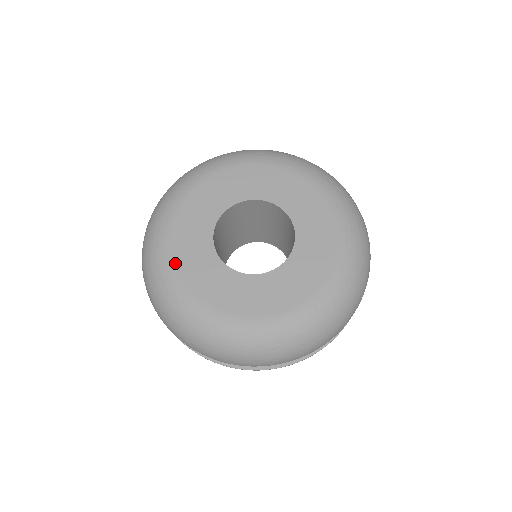
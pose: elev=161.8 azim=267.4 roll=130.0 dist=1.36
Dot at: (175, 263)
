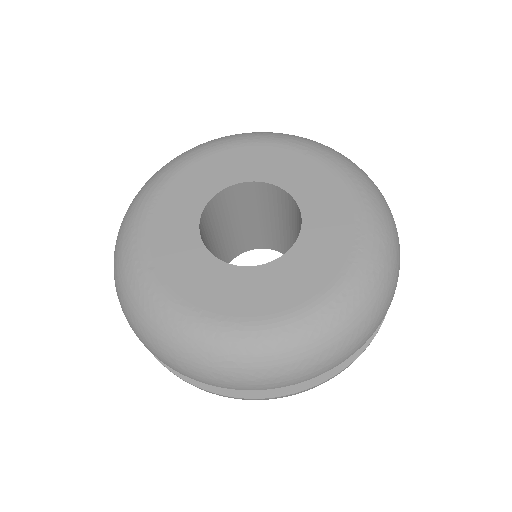
Dot at: (148, 229)
